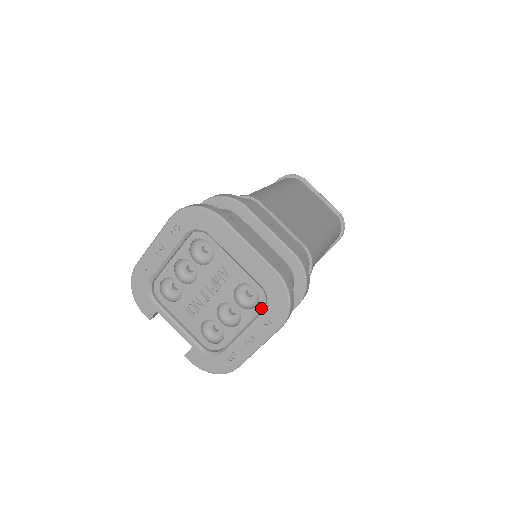
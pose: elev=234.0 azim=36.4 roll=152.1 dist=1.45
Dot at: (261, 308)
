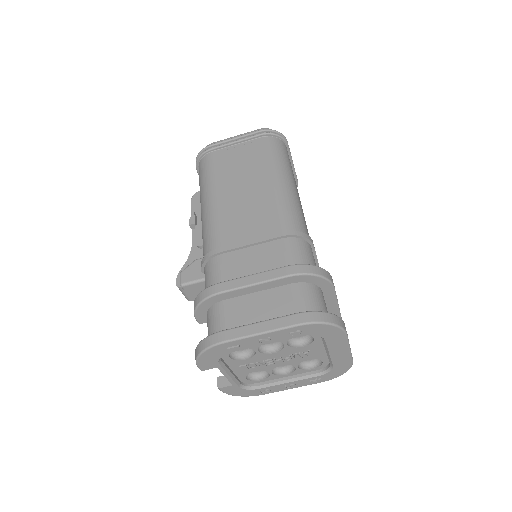
Dot at: (315, 370)
